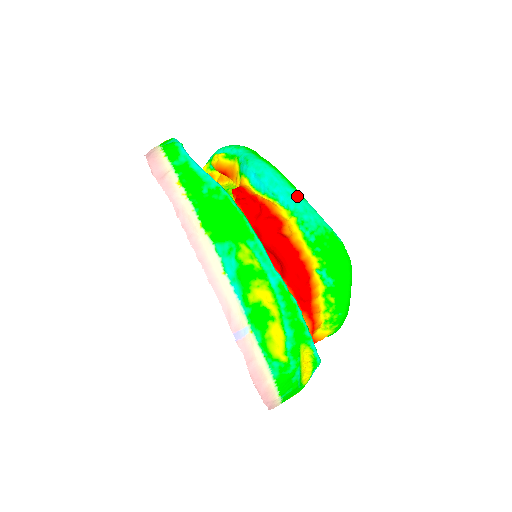
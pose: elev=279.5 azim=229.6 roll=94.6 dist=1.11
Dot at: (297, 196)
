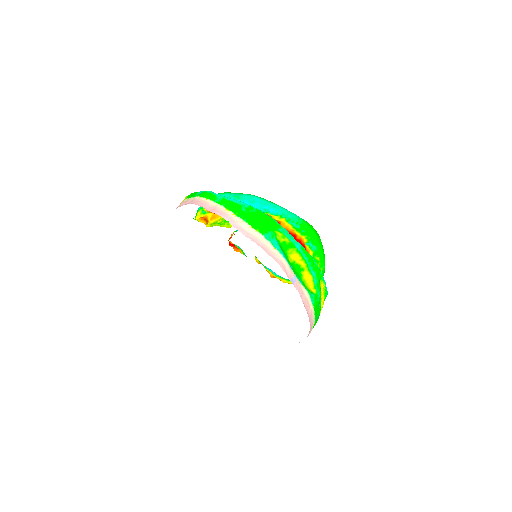
Dot at: (279, 207)
